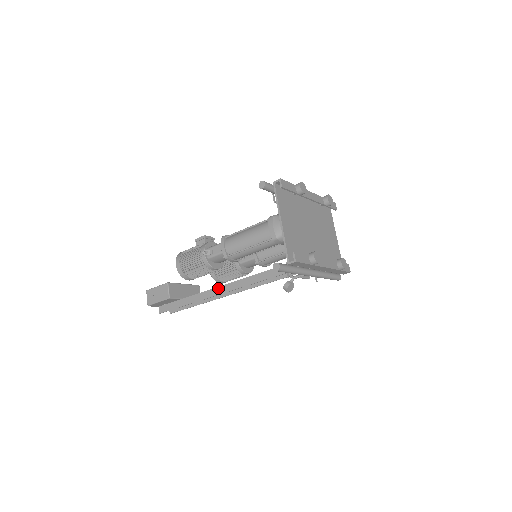
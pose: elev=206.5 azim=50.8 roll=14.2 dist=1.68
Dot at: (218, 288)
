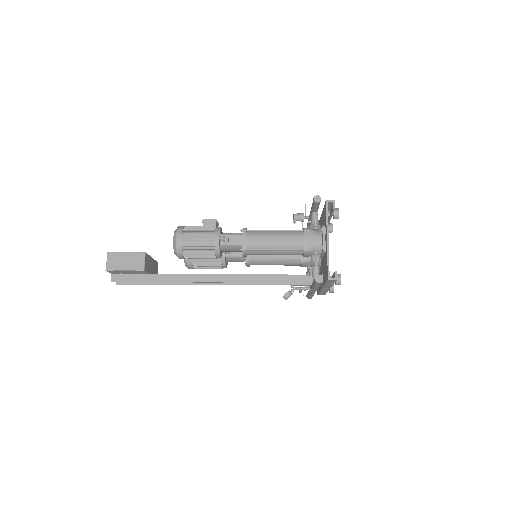
Dot at: (206, 275)
